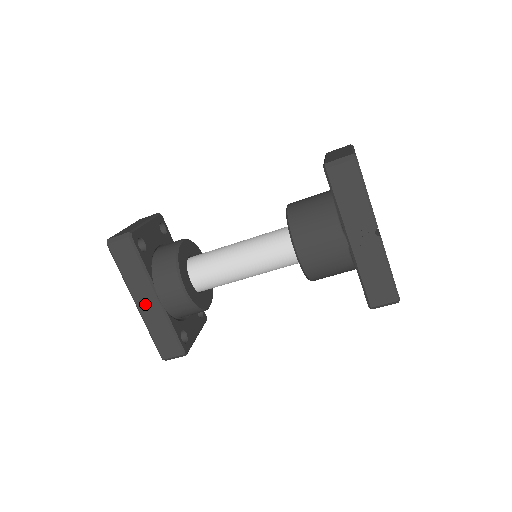
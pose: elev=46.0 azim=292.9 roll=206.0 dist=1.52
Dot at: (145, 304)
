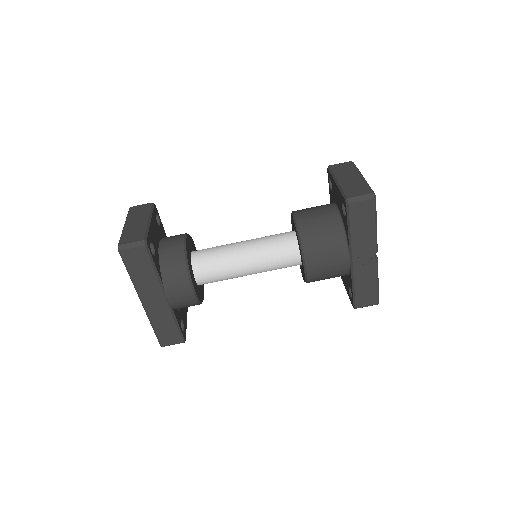
Dot at: (152, 303)
